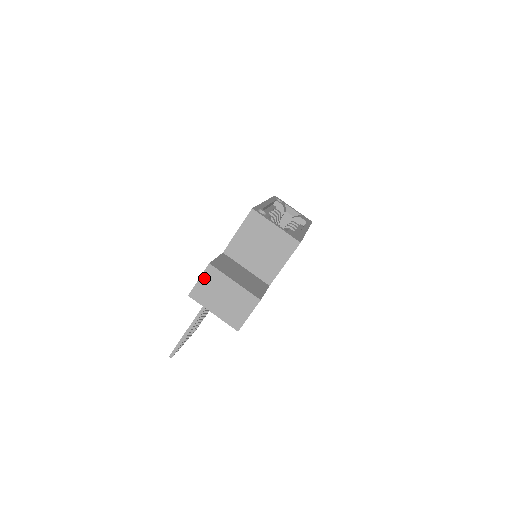
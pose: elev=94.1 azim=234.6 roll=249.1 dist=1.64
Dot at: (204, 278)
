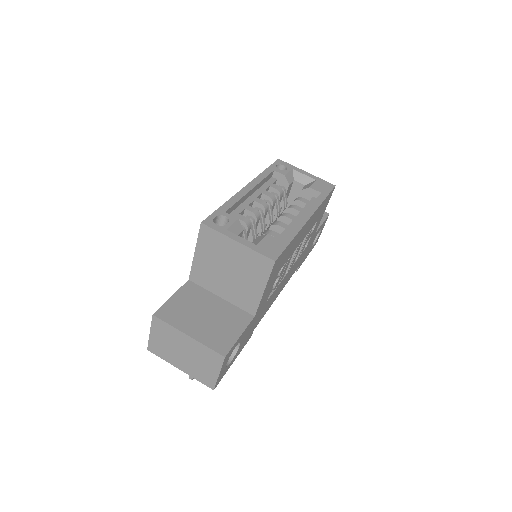
Dot at: (154, 331)
